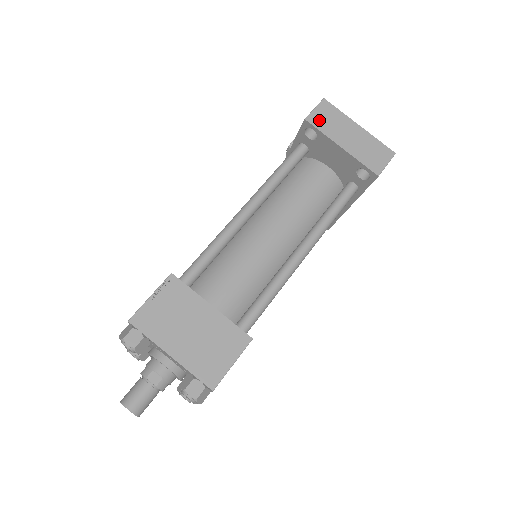
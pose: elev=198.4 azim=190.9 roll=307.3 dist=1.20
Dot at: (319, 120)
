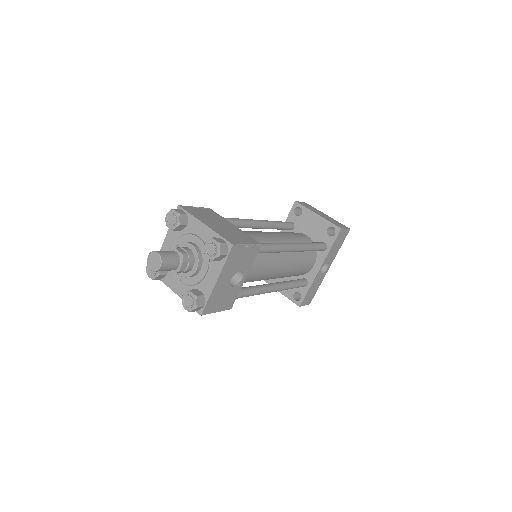
Dot at: occluded
